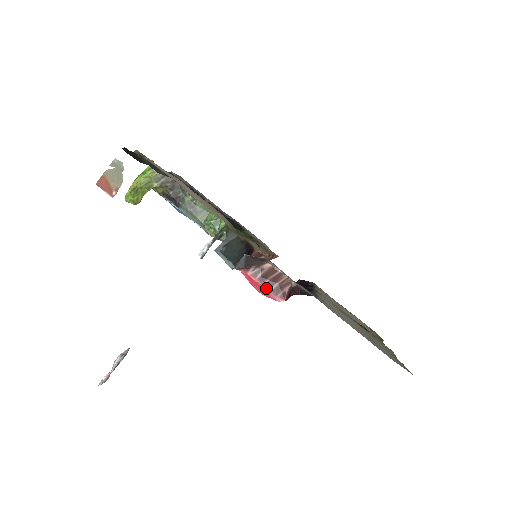
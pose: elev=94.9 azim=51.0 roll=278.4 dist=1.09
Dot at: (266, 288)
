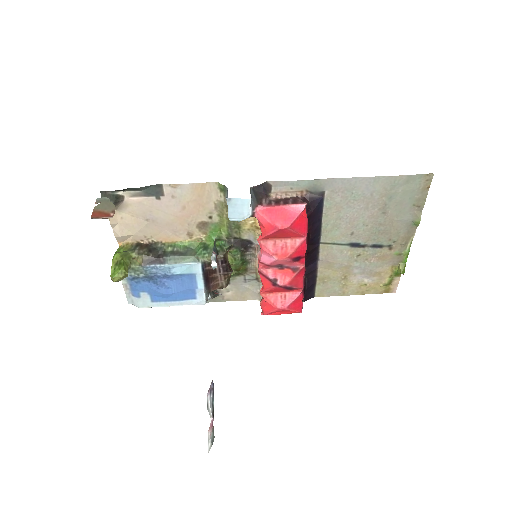
Dot at: (286, 205)
